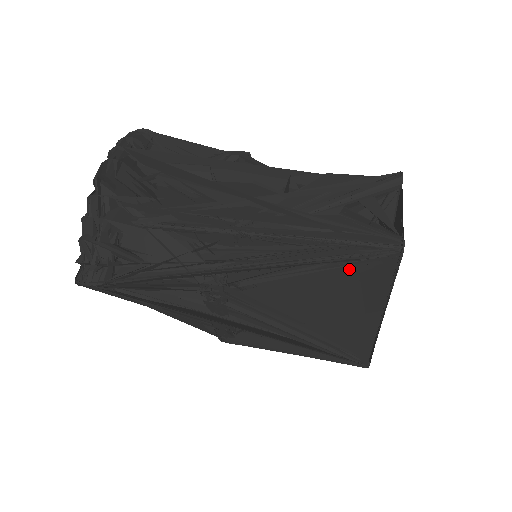
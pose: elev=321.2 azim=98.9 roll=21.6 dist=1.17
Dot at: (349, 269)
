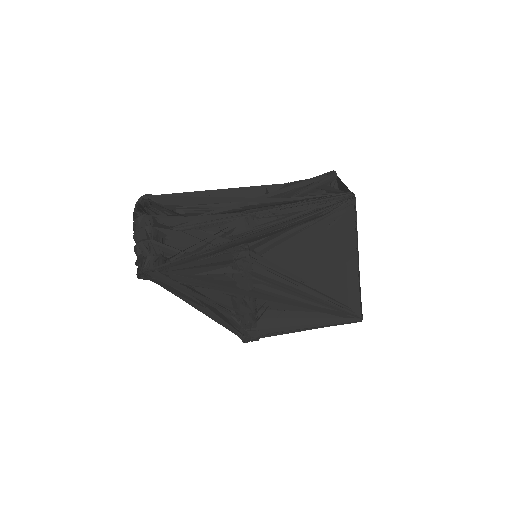
Dot at: (327, 222)
